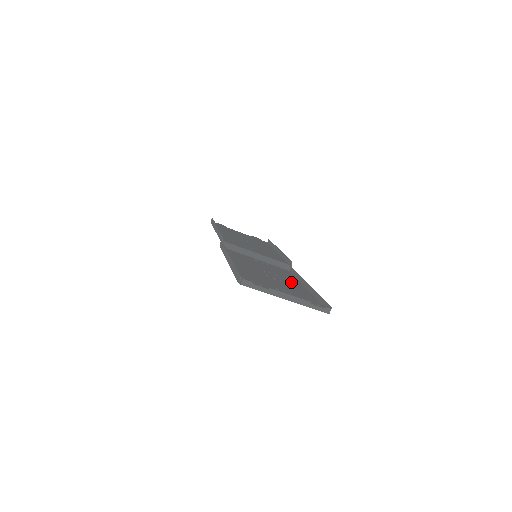
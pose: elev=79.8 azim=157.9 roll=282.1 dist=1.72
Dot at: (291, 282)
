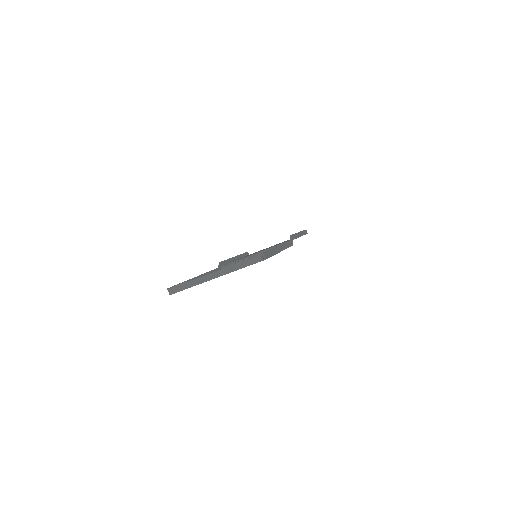
Dot at: occluded
